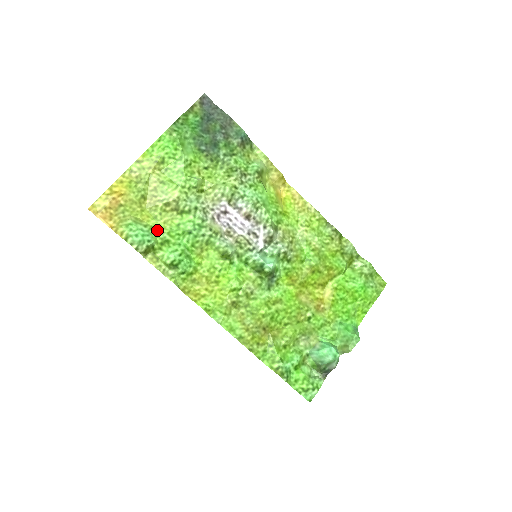
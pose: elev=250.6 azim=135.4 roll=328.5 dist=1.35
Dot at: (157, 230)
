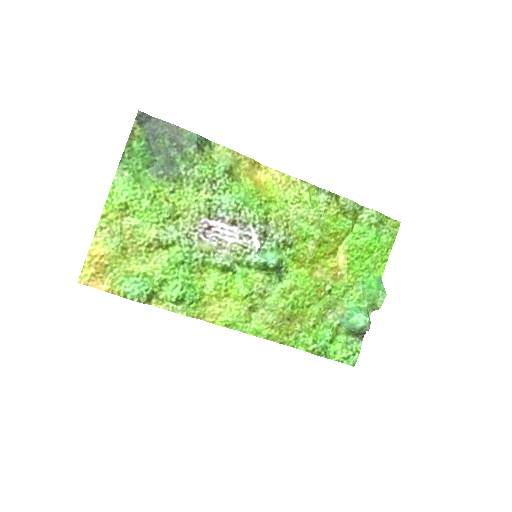
Dot at: (150, 274)
